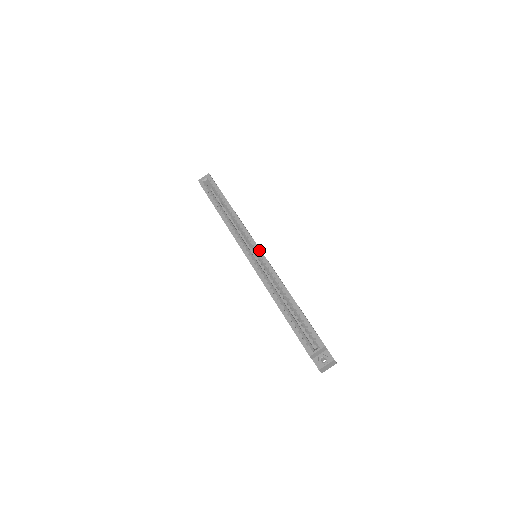
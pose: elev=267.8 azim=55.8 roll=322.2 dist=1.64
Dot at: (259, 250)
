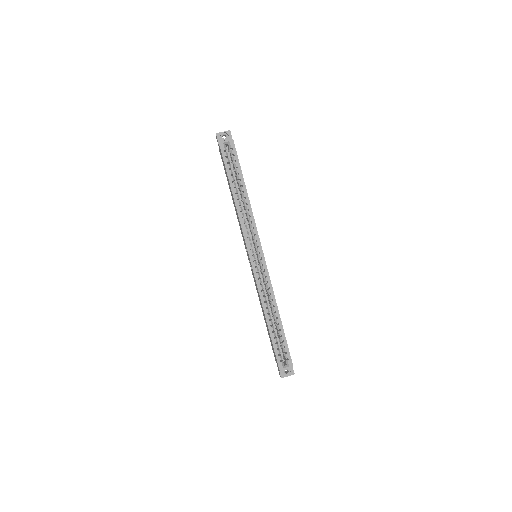
Dot at: (264, 260)
